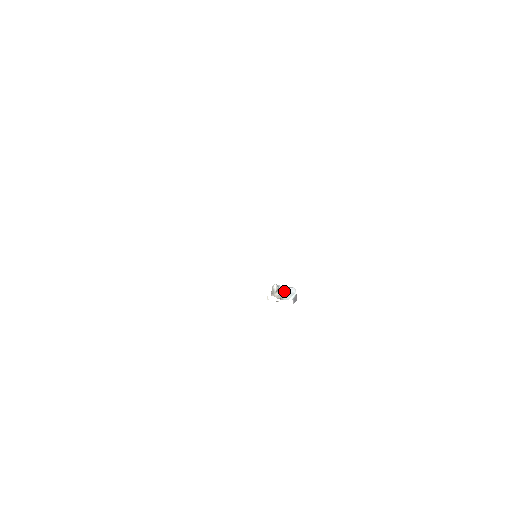
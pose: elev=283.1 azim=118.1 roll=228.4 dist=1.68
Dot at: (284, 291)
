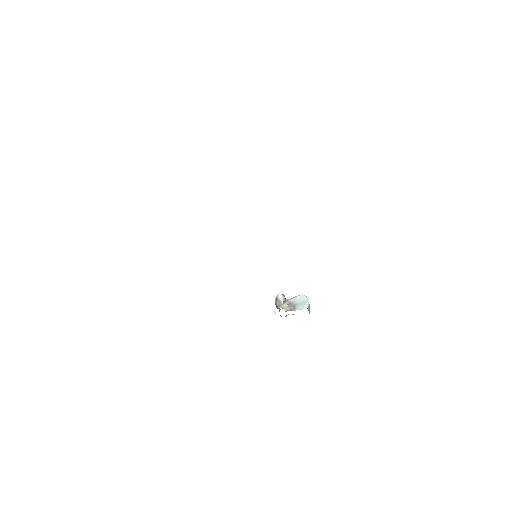
Dot at: (292, 301)
